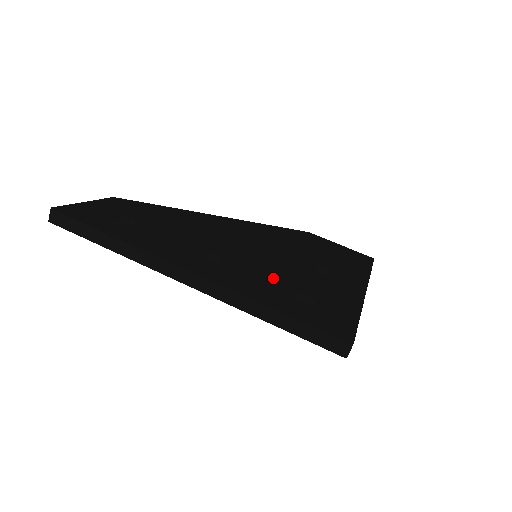
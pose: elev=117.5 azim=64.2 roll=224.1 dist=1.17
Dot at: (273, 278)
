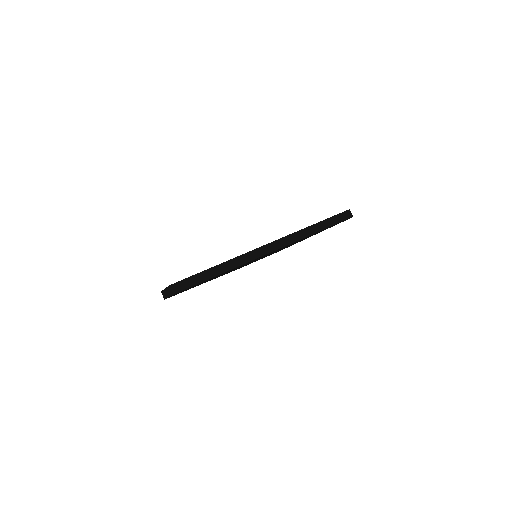
Dot at: occluded
